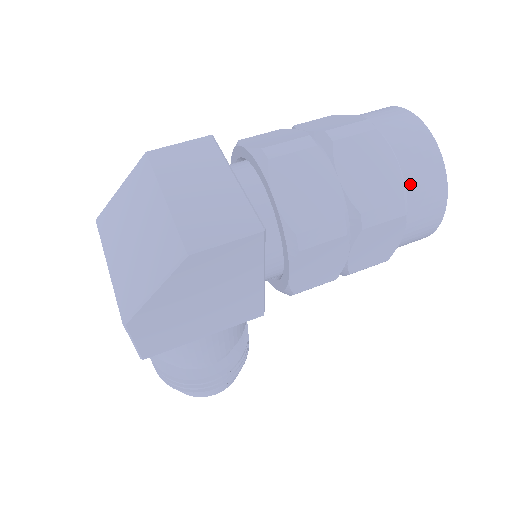
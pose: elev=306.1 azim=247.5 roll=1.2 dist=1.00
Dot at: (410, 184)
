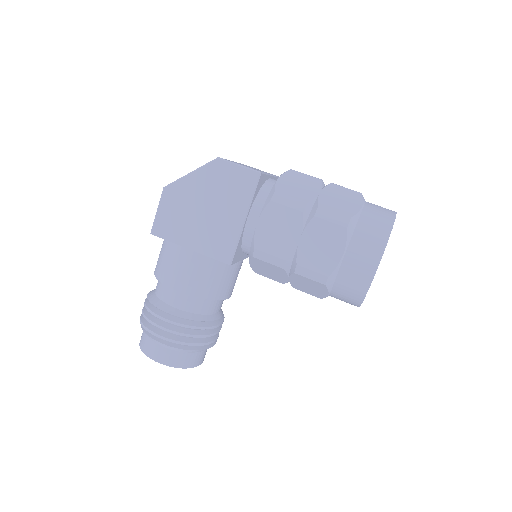
Dot at: (362, 220)
